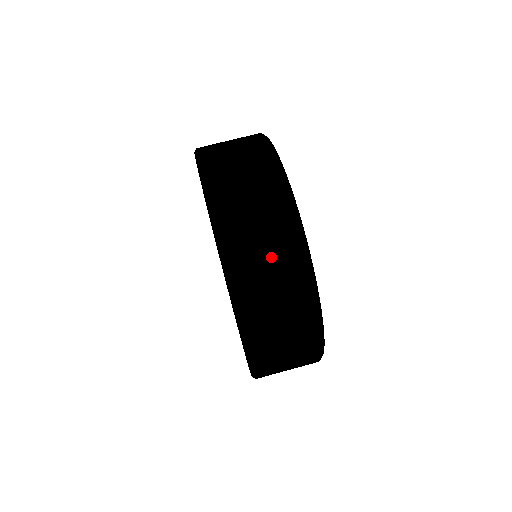
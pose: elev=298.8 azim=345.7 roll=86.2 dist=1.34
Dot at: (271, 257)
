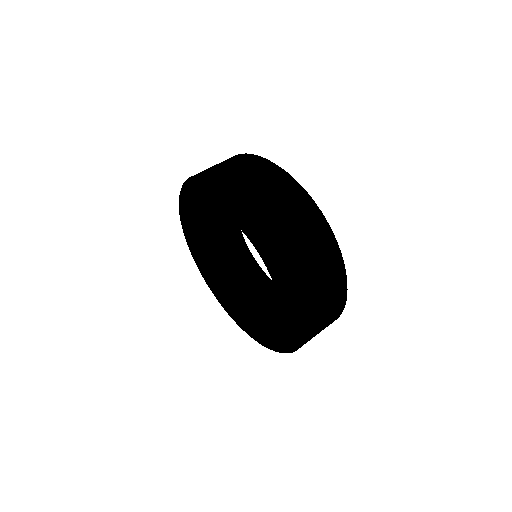
Dot at: (254, 174)
